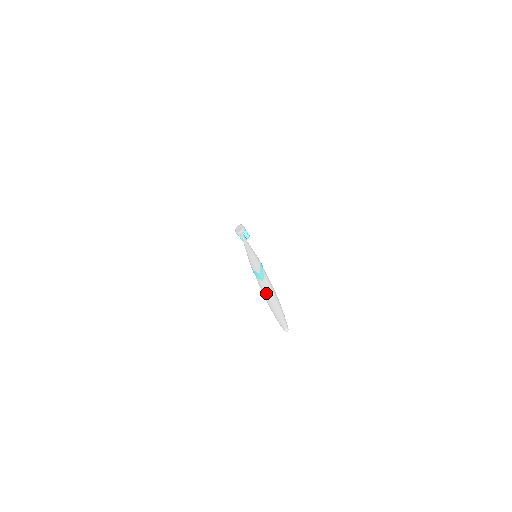
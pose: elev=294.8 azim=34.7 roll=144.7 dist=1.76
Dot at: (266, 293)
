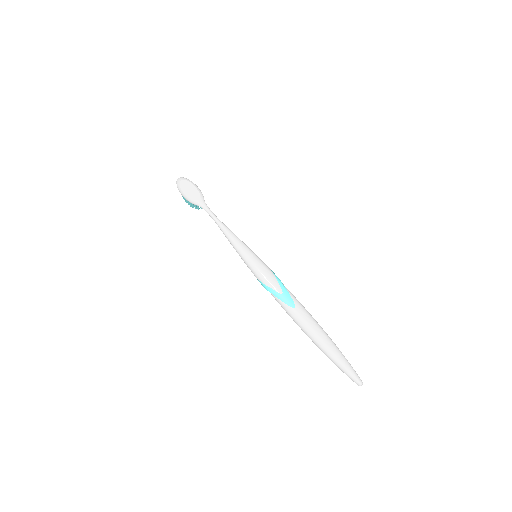
Dot at: (311, 330)
